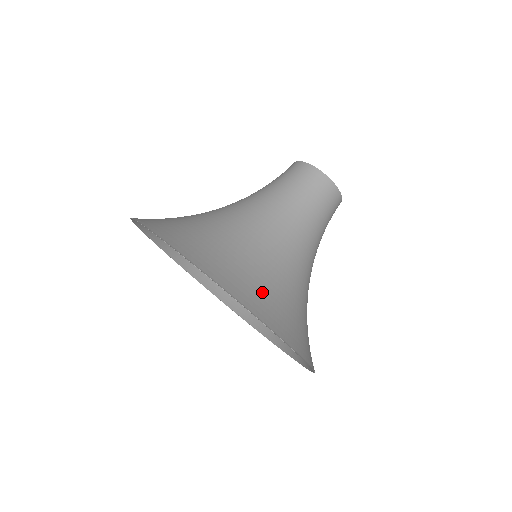
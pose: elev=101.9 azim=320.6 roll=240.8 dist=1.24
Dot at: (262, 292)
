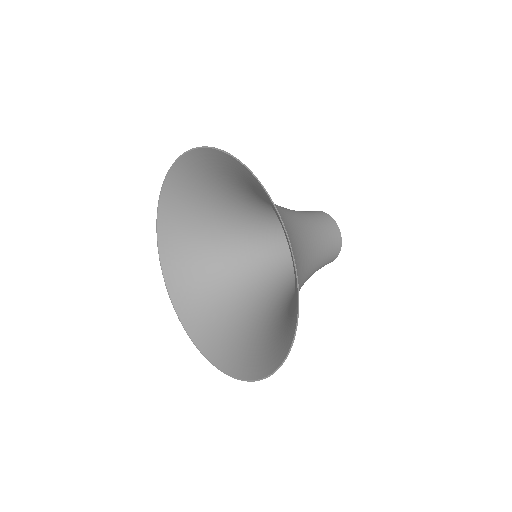
Dot at: occluded
